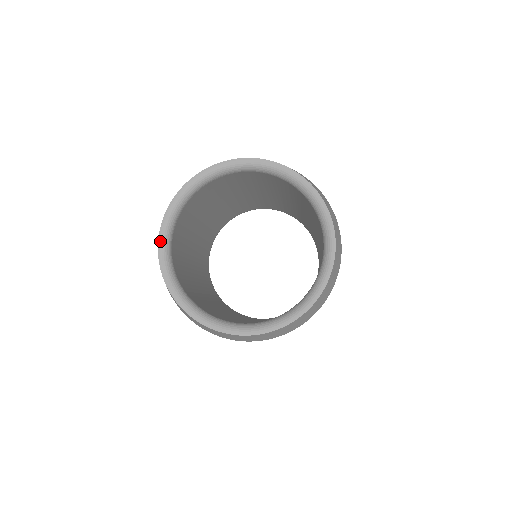
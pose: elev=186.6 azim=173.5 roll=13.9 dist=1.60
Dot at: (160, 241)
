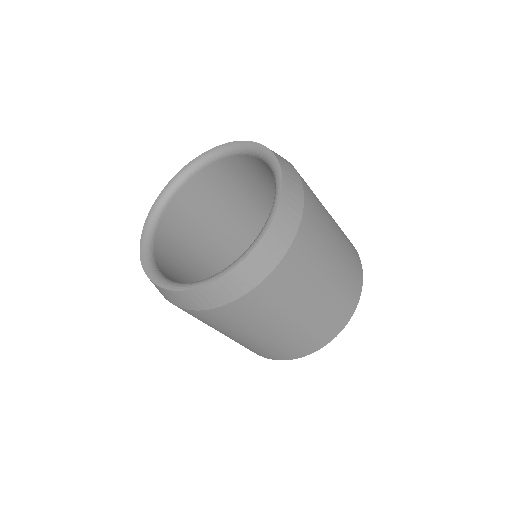
Dot at: (142, 234)
